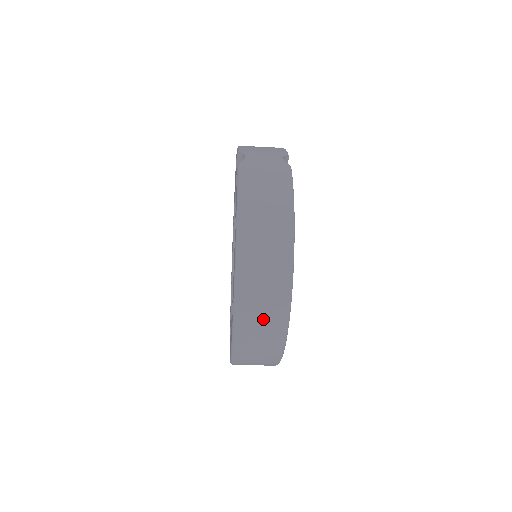
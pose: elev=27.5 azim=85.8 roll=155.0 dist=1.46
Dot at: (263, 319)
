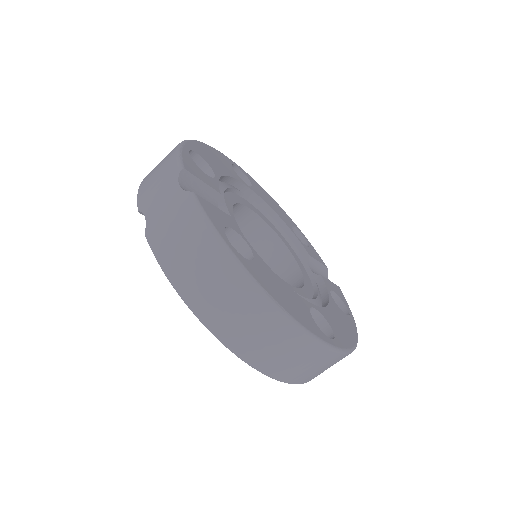
Dot at: (298, 360)
